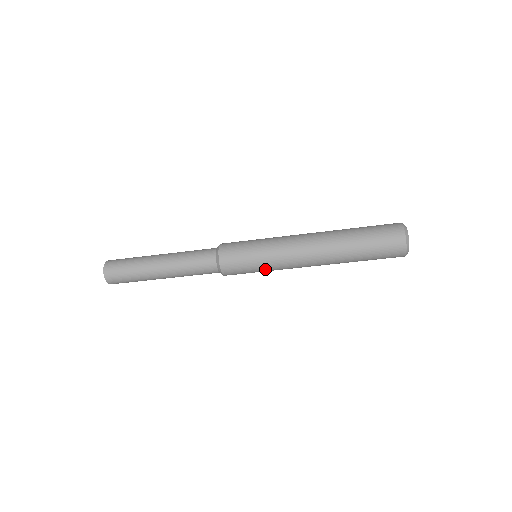
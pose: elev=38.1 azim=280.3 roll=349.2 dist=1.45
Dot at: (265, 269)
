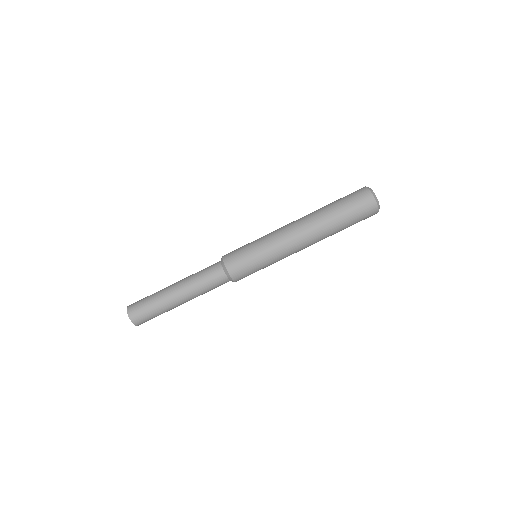
Dot at: (259, 246)
